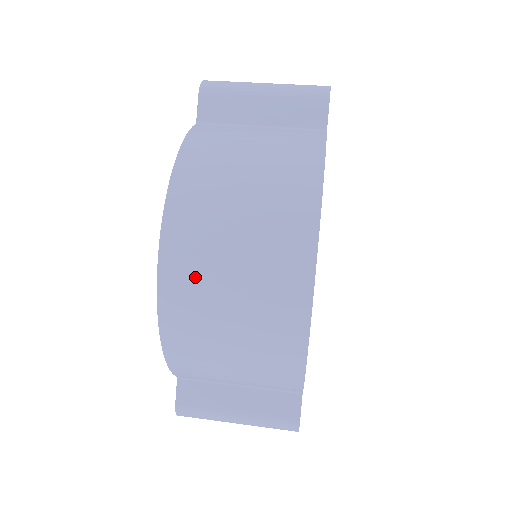
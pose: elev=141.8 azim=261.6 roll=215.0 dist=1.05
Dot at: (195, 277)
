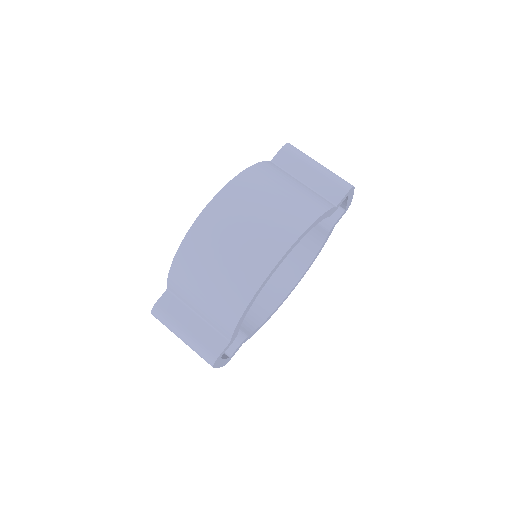
Dot at: (217, 227)
